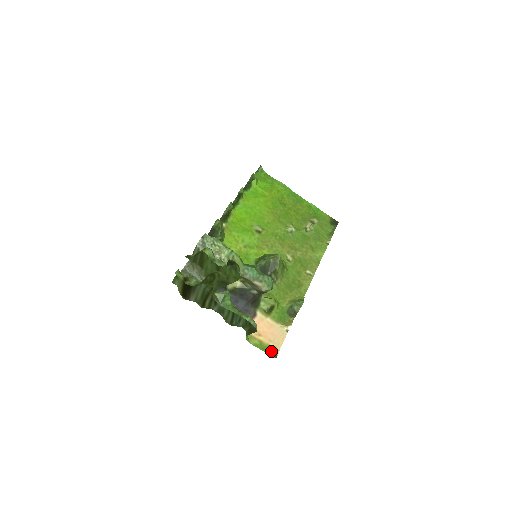
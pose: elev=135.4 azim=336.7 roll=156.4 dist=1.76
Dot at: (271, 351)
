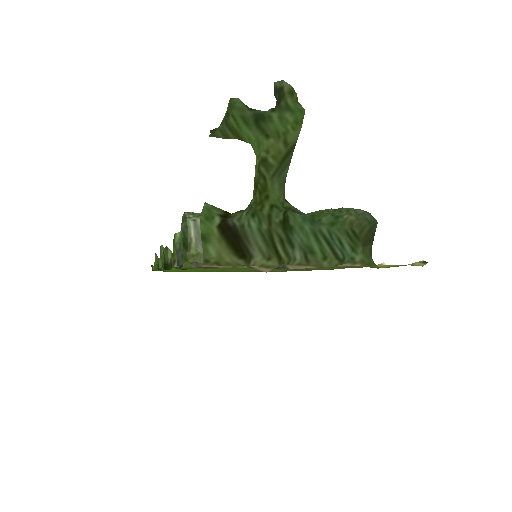
Dot at: (411, 265)
